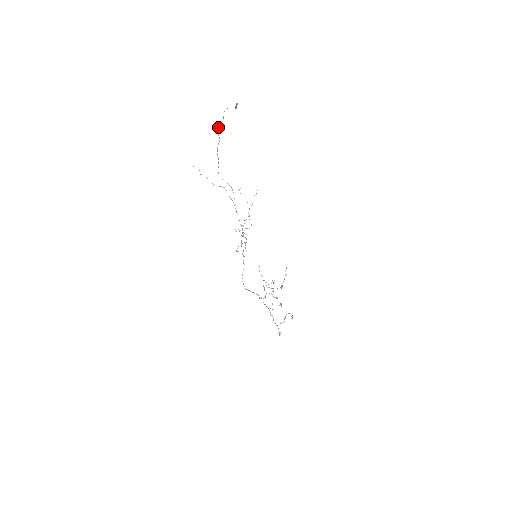
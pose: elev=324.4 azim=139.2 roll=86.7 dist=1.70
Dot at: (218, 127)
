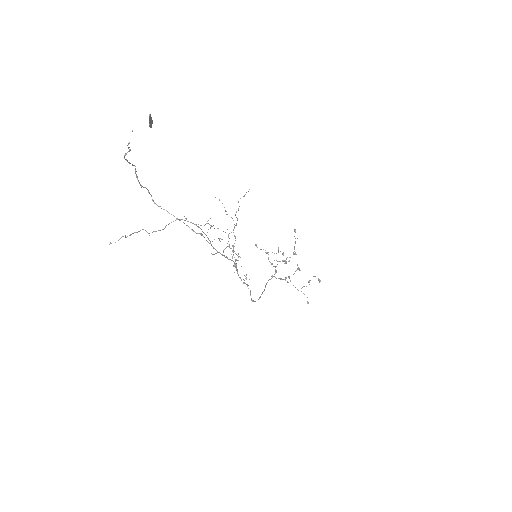
Dot at: occluded
